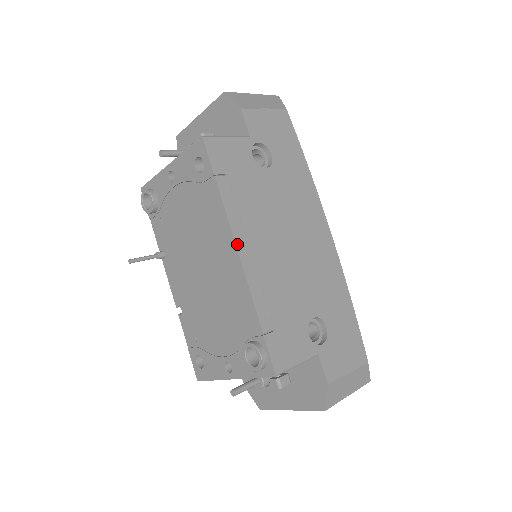
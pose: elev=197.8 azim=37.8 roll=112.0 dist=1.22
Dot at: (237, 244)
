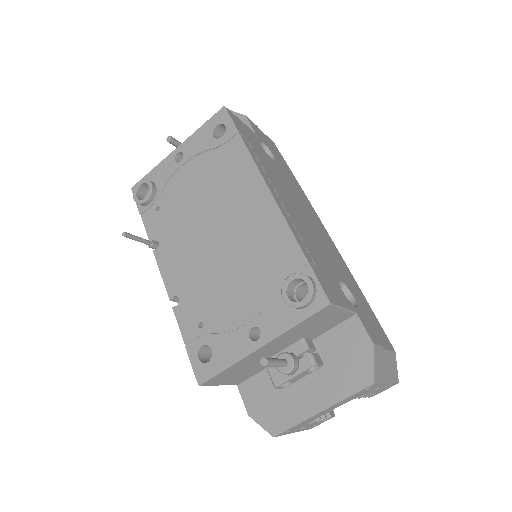
Dot at: (267, 184)
